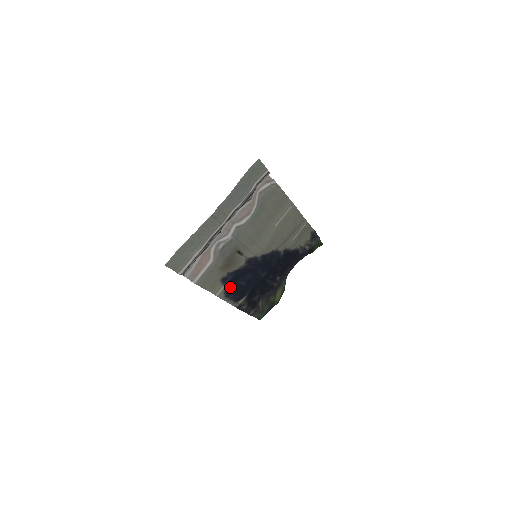
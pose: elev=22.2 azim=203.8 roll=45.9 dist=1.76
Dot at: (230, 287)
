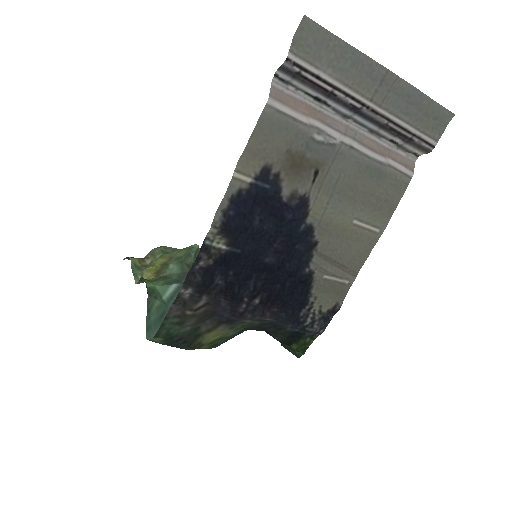
Dot at: (248, 198)
